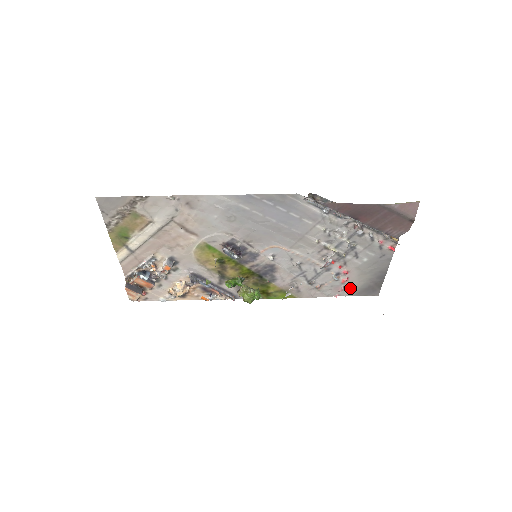
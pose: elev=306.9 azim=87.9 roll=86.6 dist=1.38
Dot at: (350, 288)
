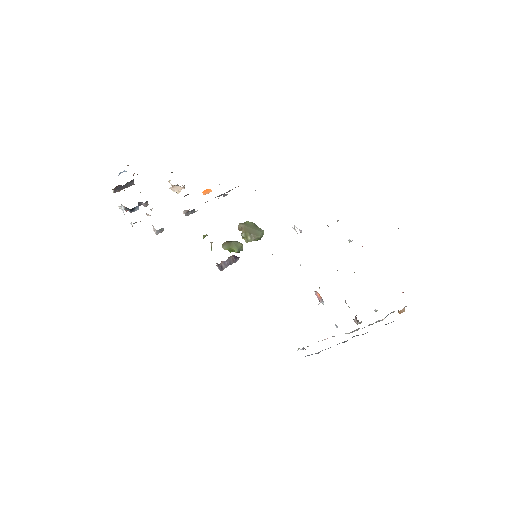
Dot at: occluded
